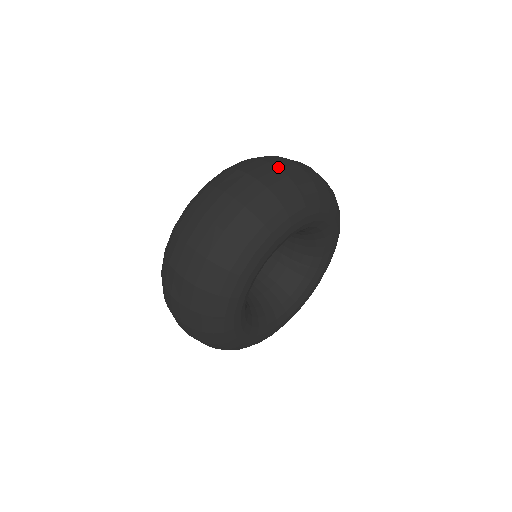
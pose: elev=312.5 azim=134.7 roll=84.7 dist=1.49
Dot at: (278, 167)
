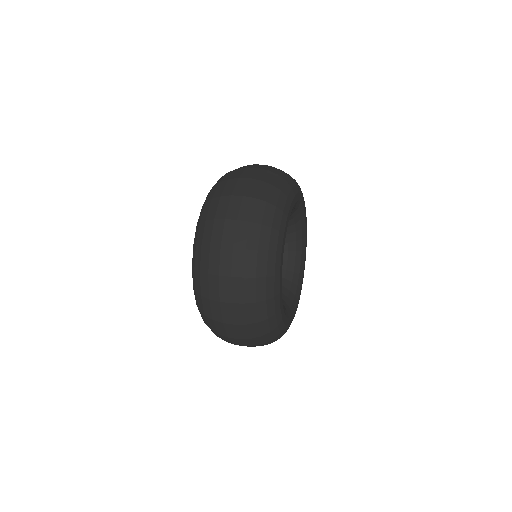
Dot at: occluded
